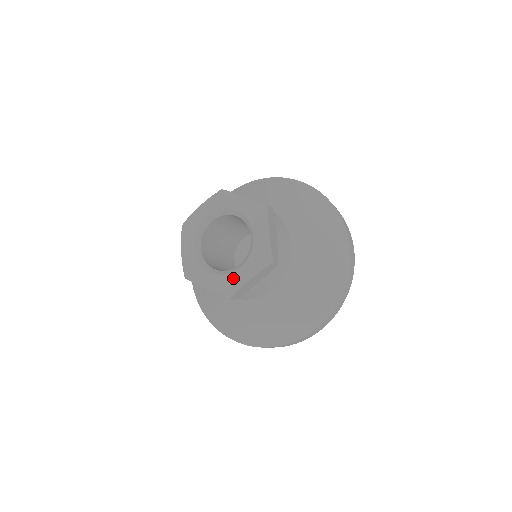
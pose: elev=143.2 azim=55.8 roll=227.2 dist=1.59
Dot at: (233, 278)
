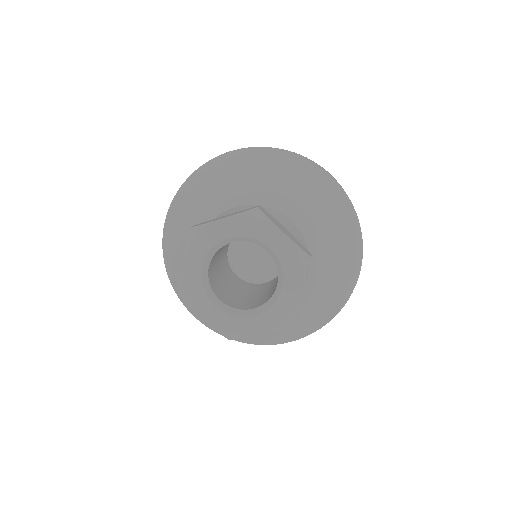
Dot at: (242, 324)
